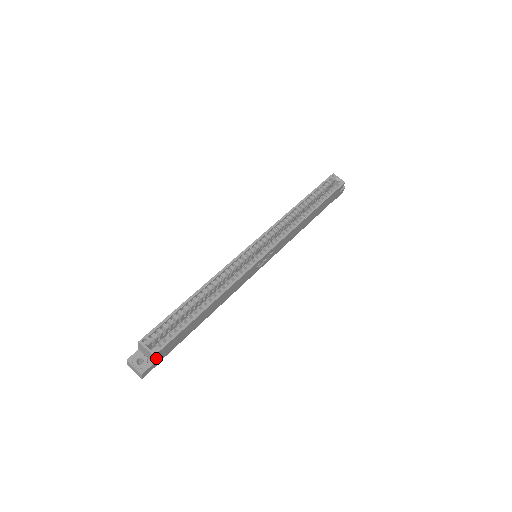
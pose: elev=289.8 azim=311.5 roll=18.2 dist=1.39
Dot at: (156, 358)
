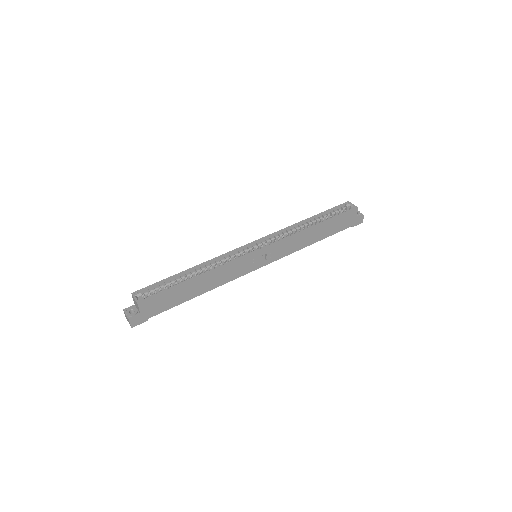
Dot at: (142, 309)
